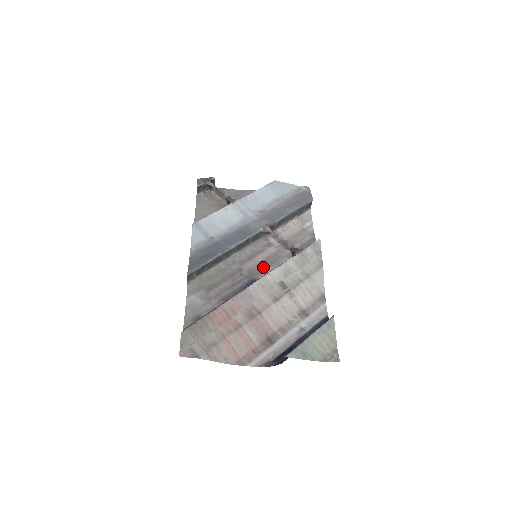
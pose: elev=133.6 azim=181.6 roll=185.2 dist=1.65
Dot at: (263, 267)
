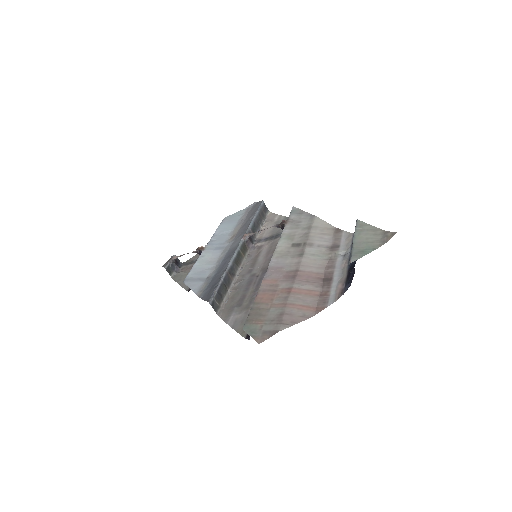
Dot at: (270, 259)
